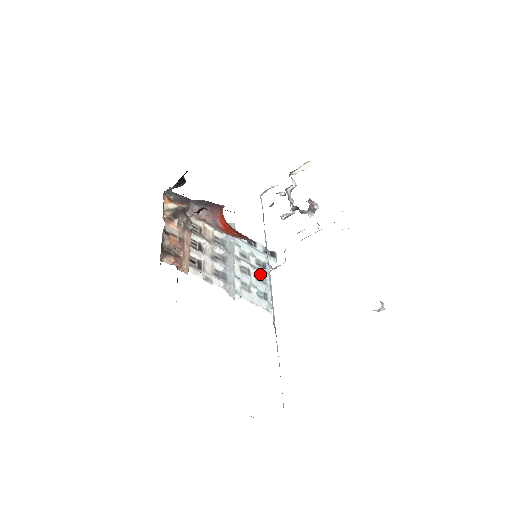
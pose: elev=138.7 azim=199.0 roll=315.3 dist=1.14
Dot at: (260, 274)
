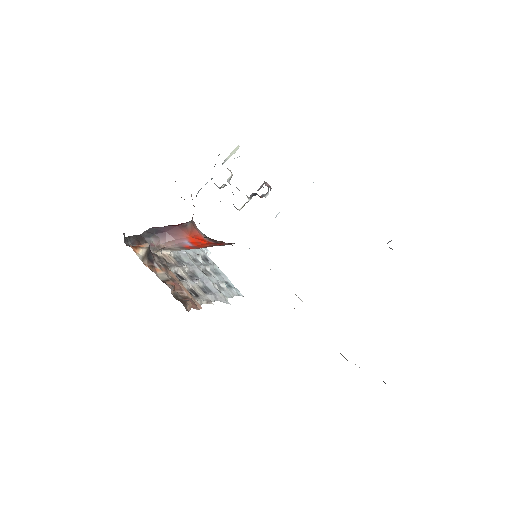
Dot at: (211, 268)
